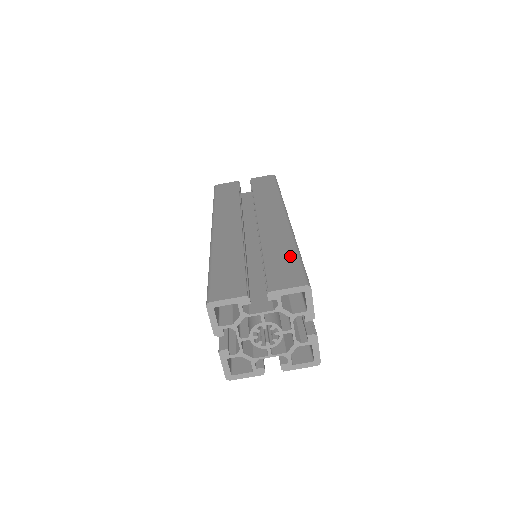
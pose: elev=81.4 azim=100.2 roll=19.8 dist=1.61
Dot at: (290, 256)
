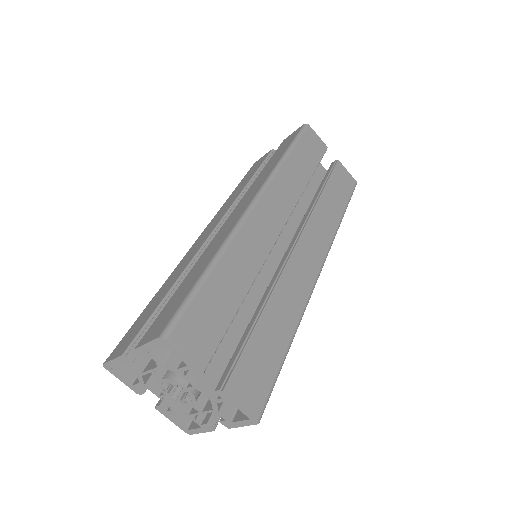
Dot at: (192, 281)
